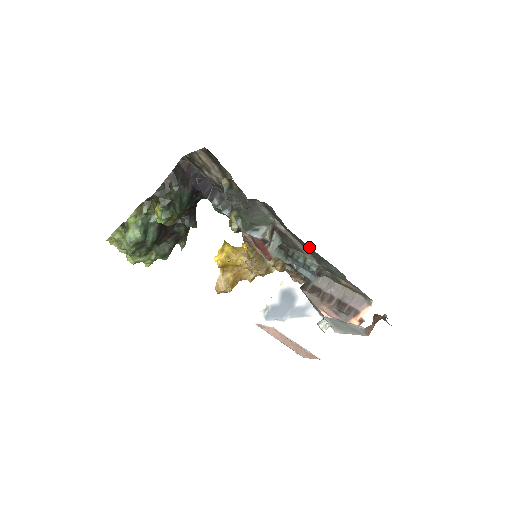
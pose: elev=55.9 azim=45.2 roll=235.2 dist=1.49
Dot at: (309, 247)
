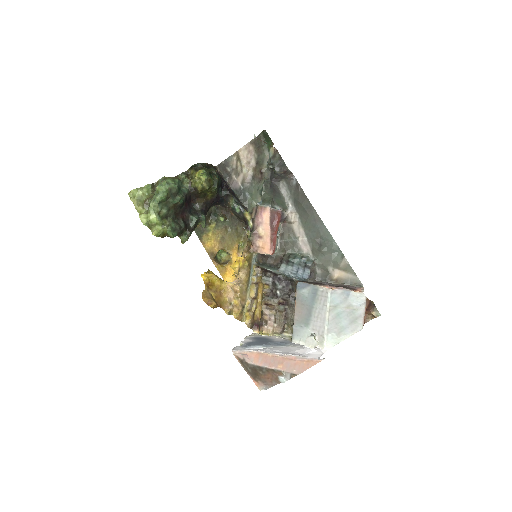
Dot at: (319, 219)
